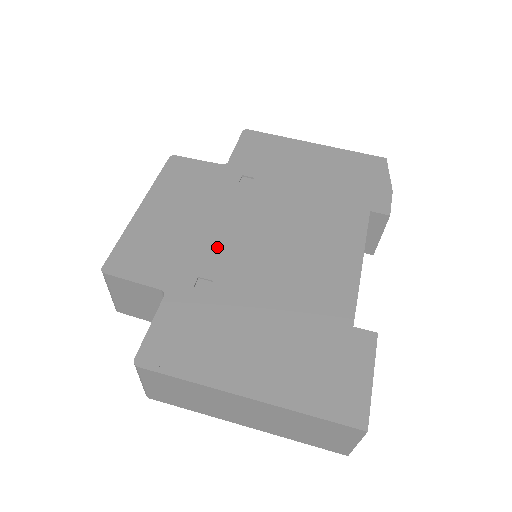
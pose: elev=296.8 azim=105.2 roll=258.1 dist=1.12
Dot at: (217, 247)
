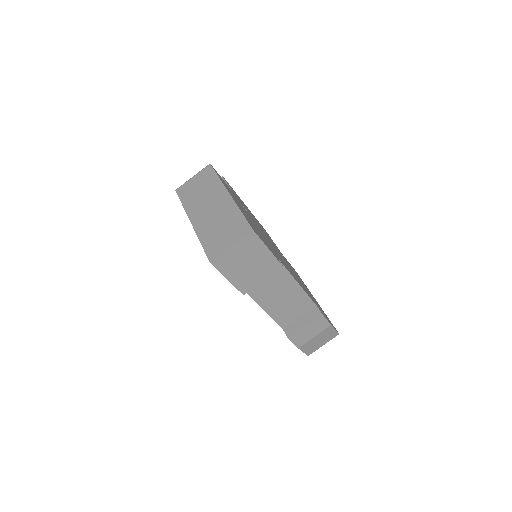
Dot at: (257, 224)
